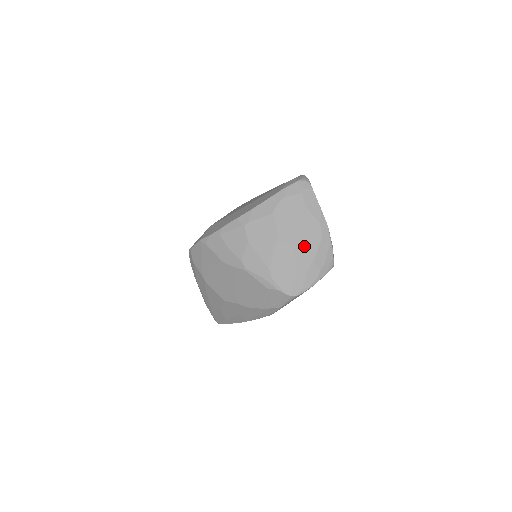
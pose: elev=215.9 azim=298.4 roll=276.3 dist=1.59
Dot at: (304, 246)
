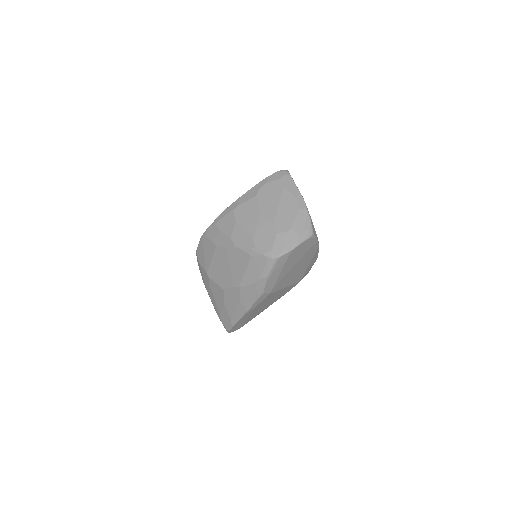
Dot at: (283, 217)
